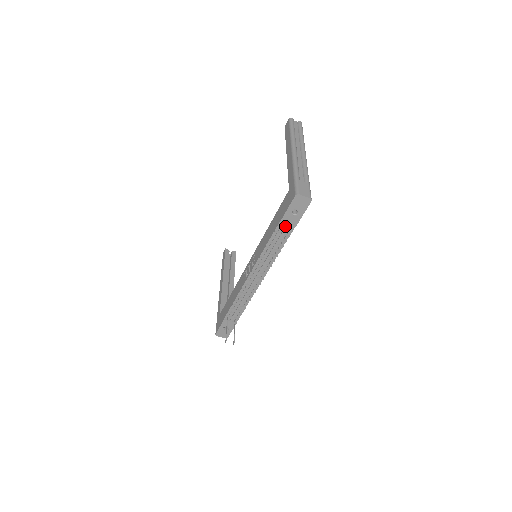
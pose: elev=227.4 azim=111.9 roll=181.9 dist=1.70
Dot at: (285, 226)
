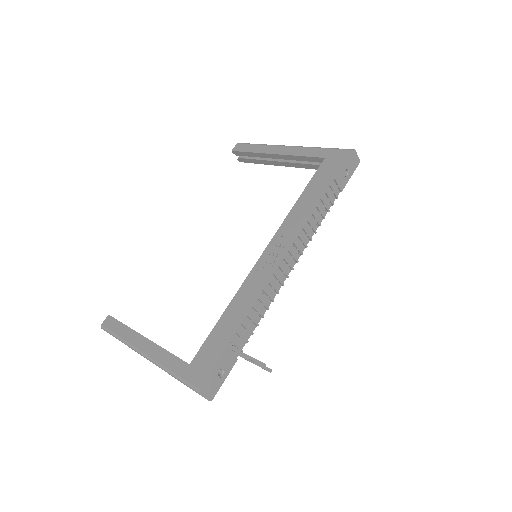
Dot at: (335, 188)
